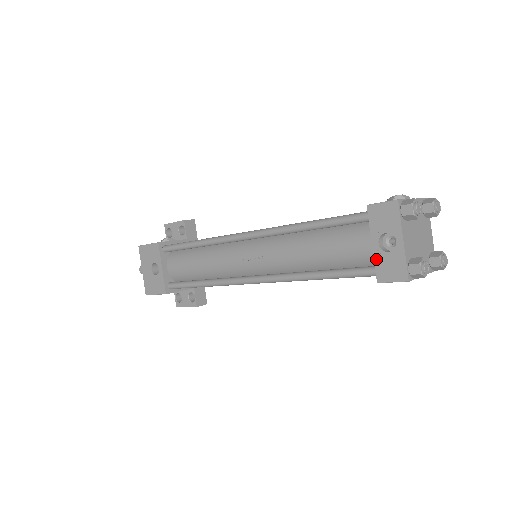
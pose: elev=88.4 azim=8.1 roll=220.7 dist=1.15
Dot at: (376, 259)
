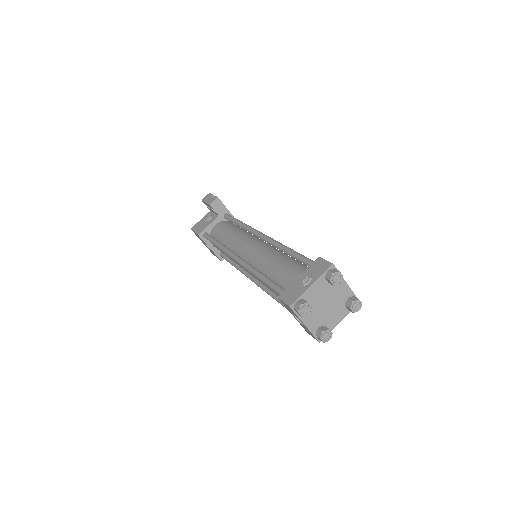
Dot at: occluded
